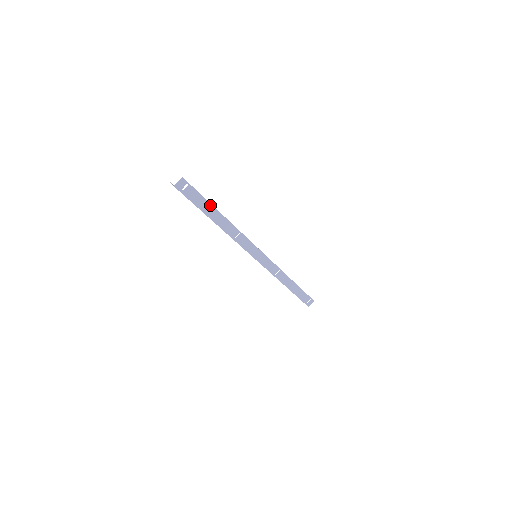
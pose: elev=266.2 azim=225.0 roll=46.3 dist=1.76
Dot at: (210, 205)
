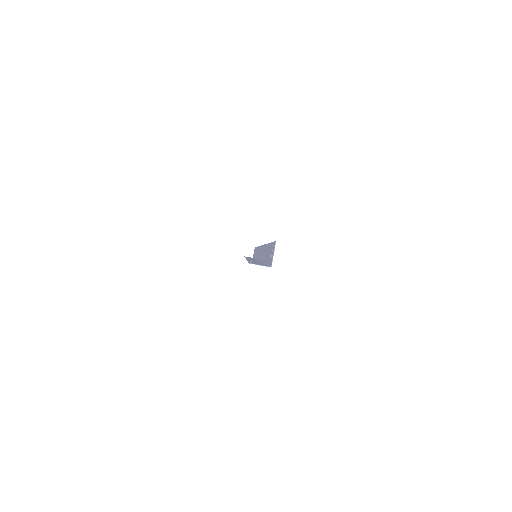
Dot at: (268, 246)
